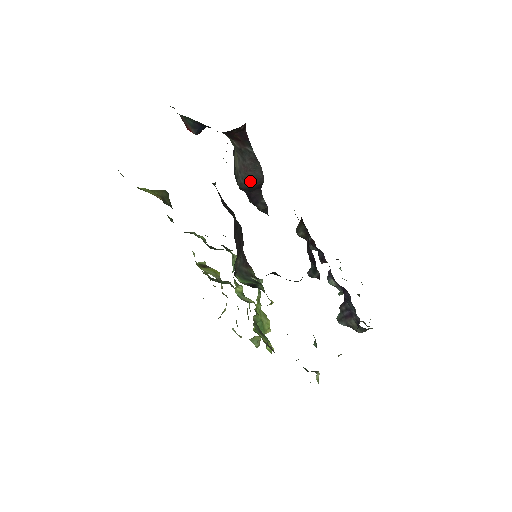
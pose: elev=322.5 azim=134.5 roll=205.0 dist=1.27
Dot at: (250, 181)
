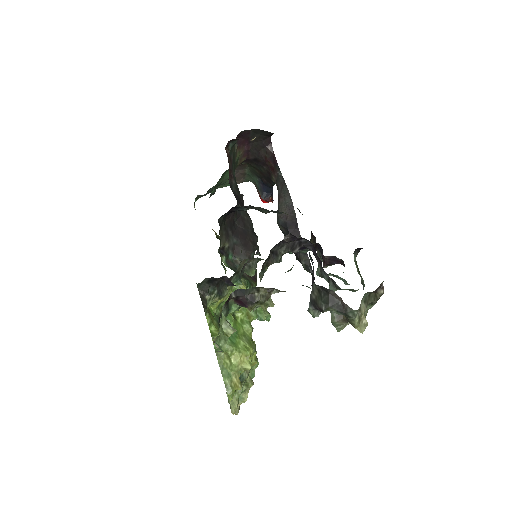
Dot at: occluded
